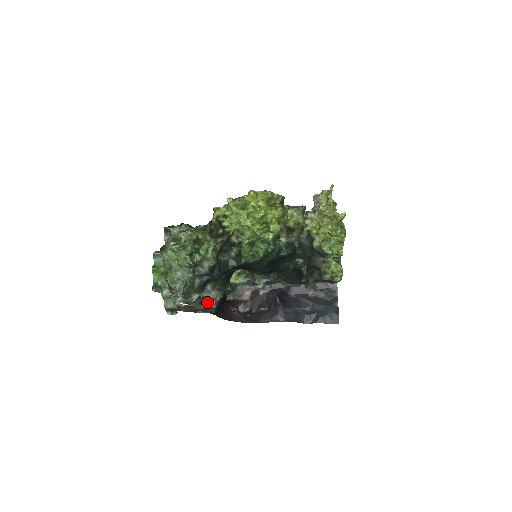
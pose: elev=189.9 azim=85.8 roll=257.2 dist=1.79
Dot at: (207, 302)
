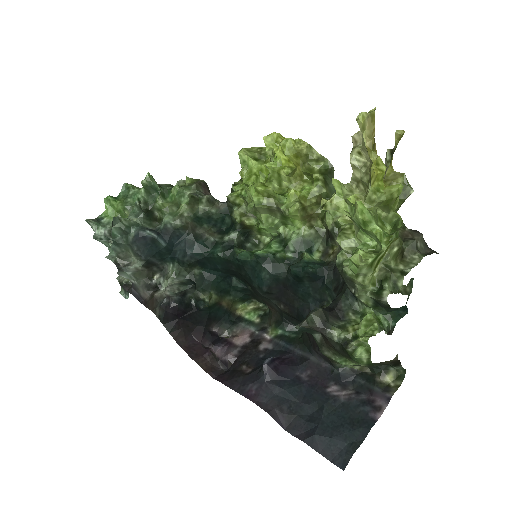
Dot at: (157, 292)
